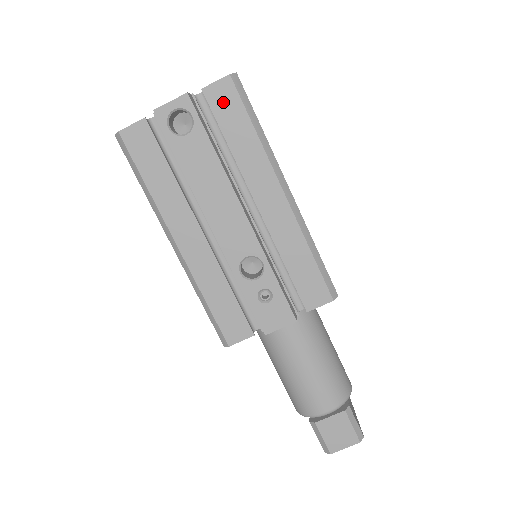
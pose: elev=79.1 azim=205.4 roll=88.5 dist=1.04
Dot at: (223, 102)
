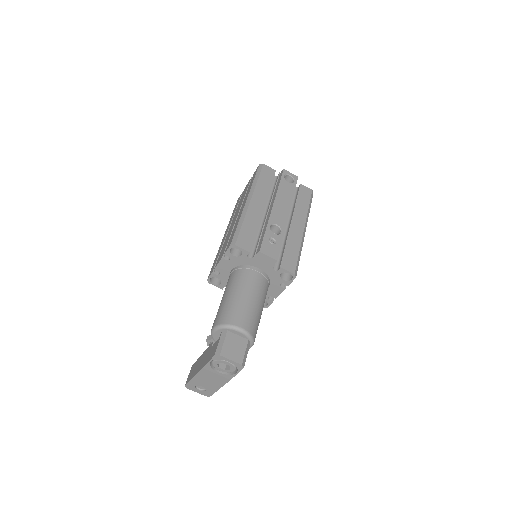
Dot at: (304, 192)
